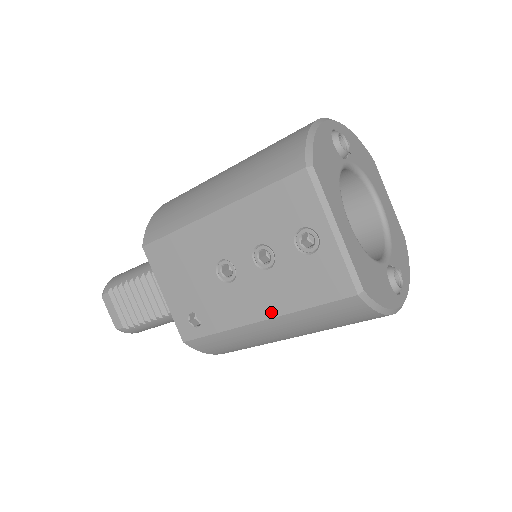
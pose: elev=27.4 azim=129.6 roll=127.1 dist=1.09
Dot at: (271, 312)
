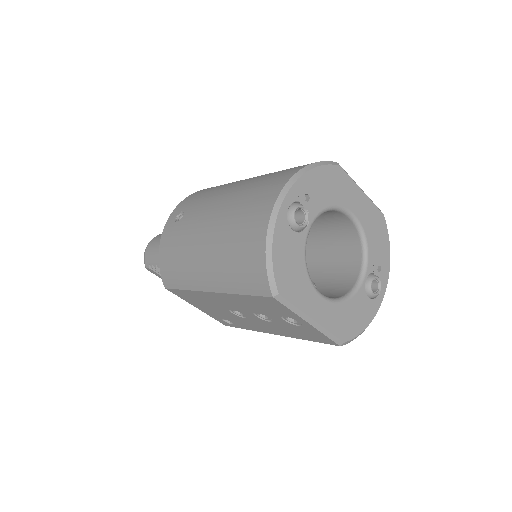
Dot at: (281, 334)
